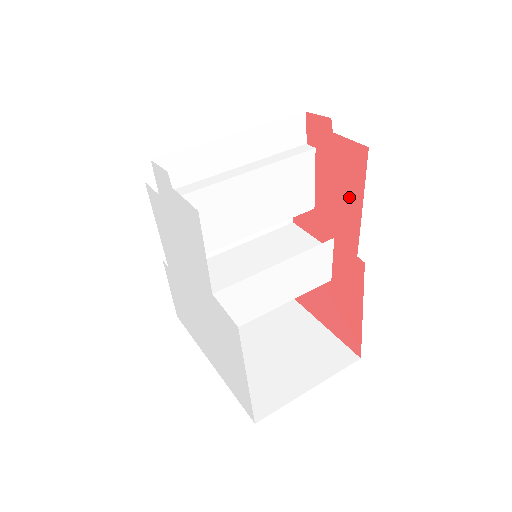
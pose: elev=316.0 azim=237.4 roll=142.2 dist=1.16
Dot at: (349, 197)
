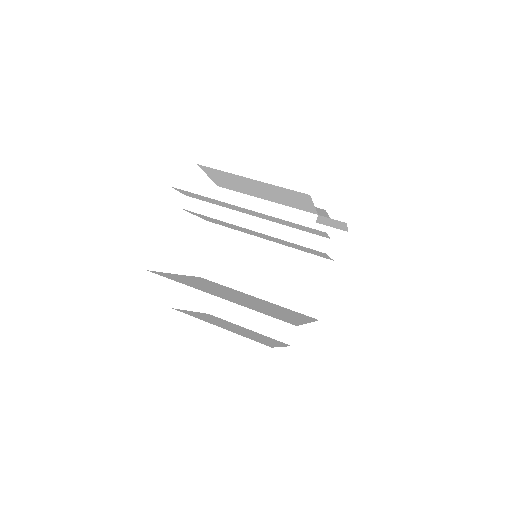
Dot at: occluded
